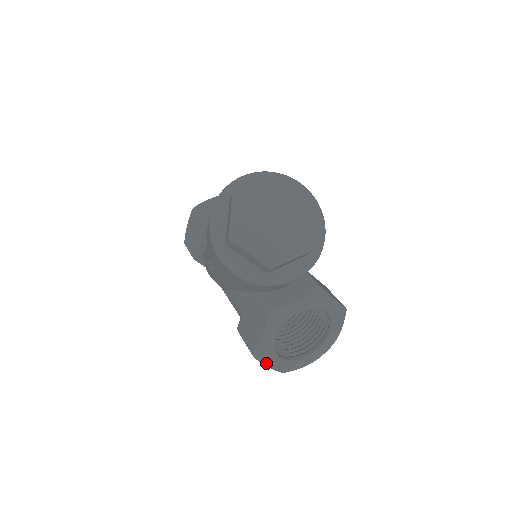
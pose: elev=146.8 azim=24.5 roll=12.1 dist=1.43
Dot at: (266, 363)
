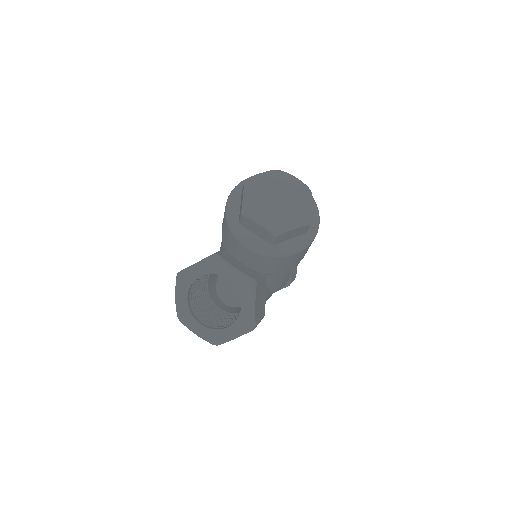
Dot at: (177, 288)
